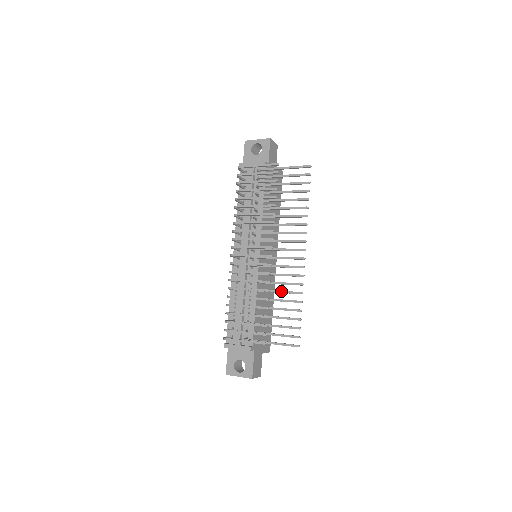
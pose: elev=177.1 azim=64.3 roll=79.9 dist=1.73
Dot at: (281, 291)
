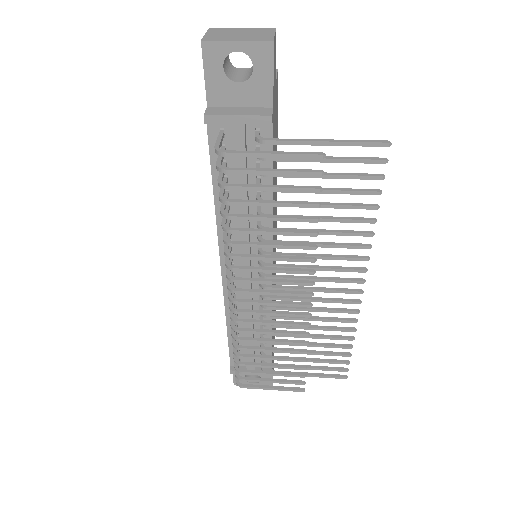
Dot at: (320, 329)
